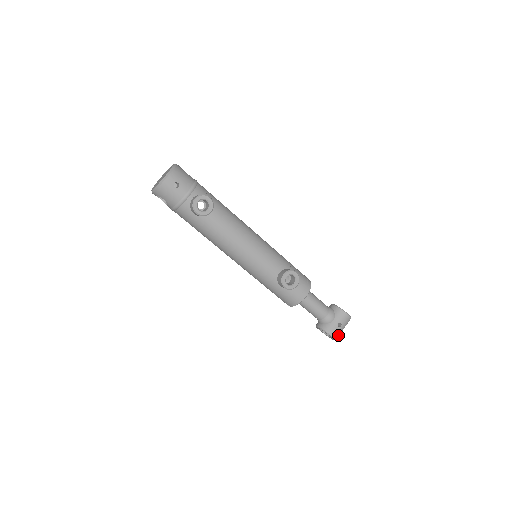
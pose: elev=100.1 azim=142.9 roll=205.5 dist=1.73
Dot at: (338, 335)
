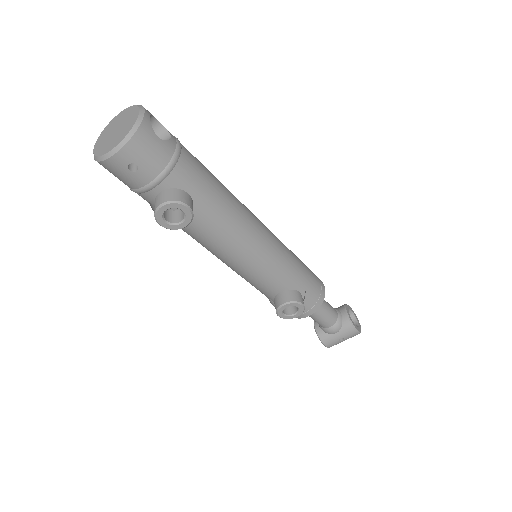
Dot at: (335, 344)
